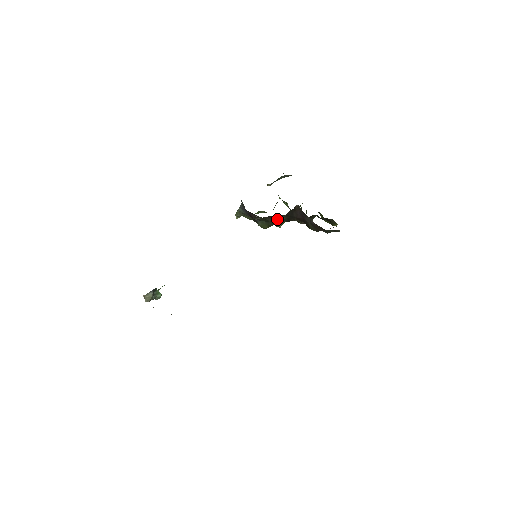
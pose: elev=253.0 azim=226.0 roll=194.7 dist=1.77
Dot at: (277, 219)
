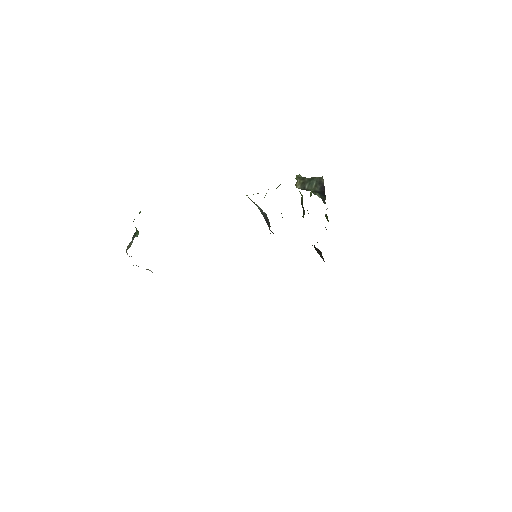
Dot at: occluded
